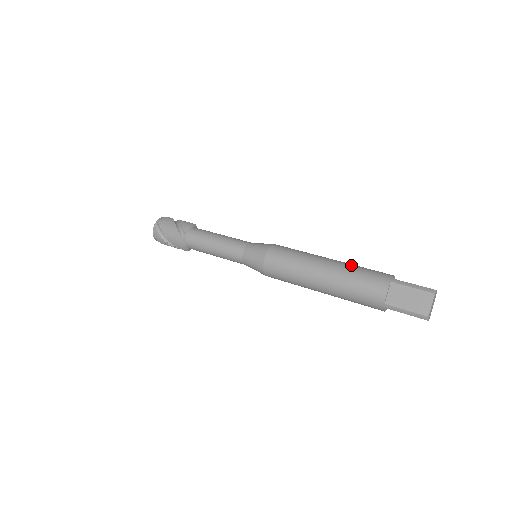
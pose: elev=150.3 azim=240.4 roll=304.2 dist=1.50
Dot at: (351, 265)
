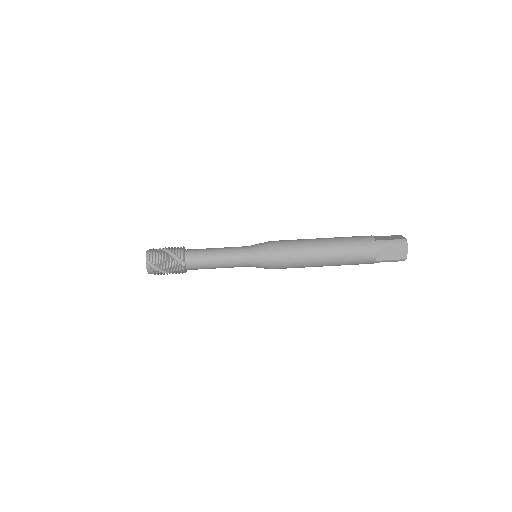
Dot at: (341, 240)
